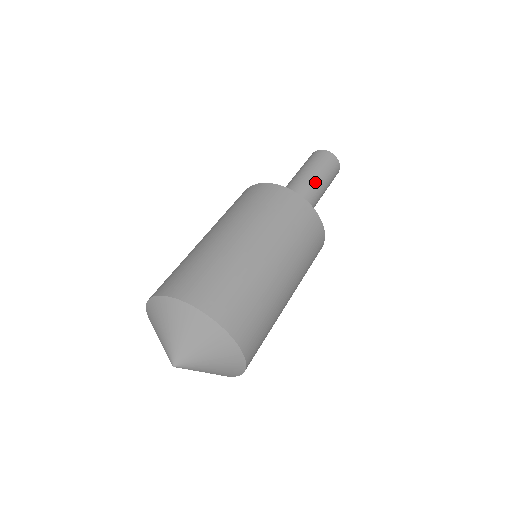
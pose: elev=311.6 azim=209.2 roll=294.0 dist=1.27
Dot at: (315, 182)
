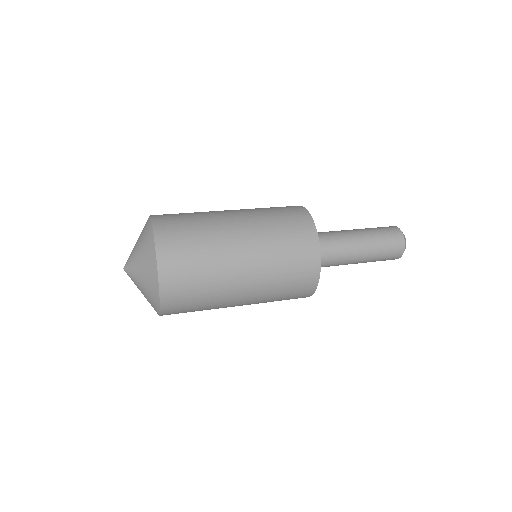
Dot at: (358, 237)
